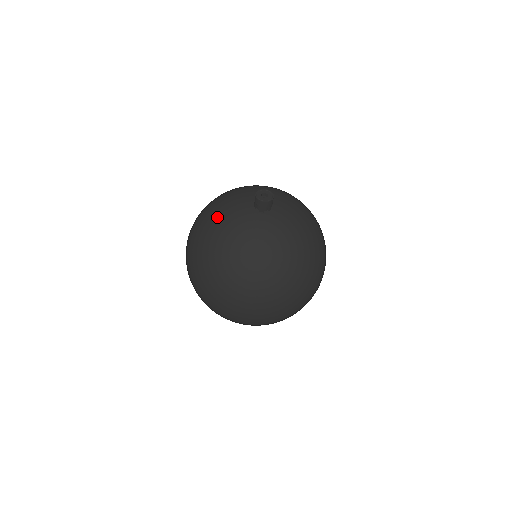
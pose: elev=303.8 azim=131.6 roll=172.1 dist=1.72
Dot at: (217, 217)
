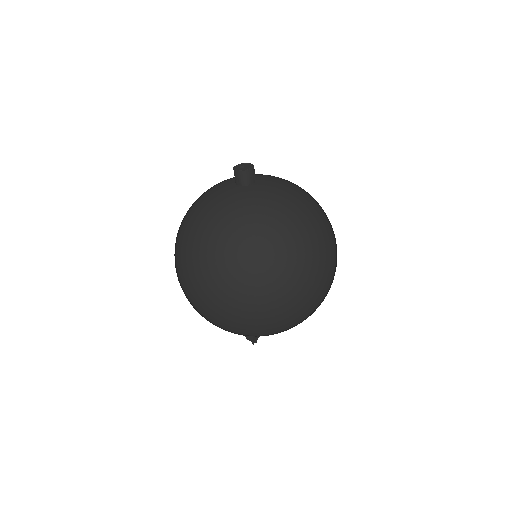
Dot at: (198, 206)
